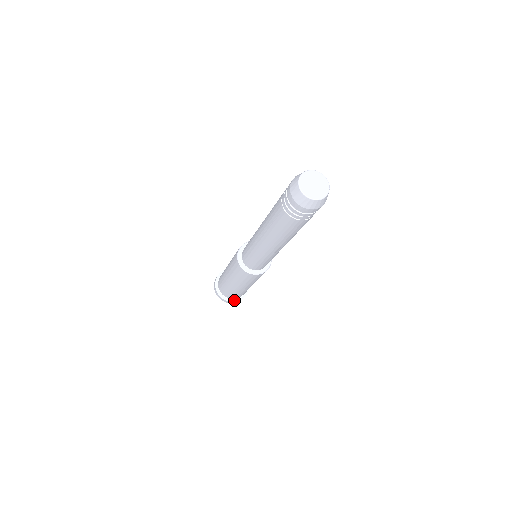
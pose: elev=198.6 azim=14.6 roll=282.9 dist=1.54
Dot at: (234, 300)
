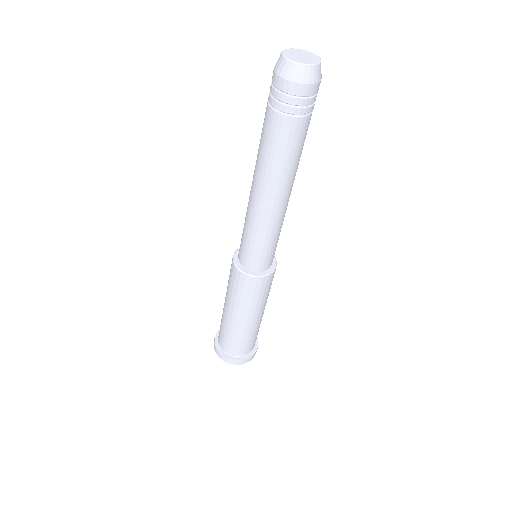
Dot at: (231, 357)
